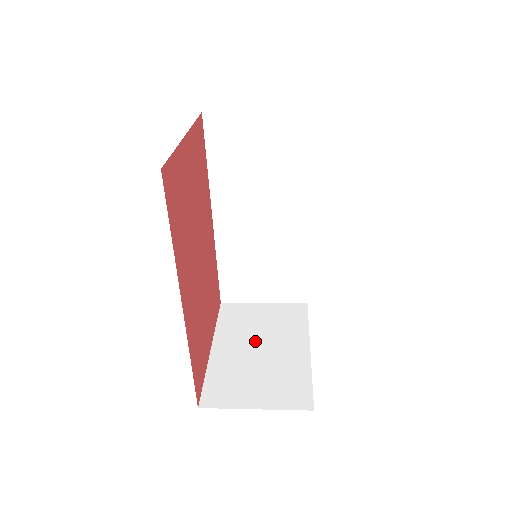
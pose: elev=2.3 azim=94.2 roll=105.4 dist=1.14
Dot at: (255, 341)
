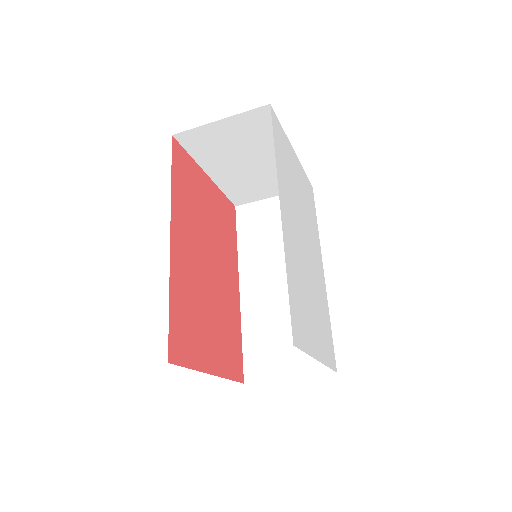
Dot at: occluded
